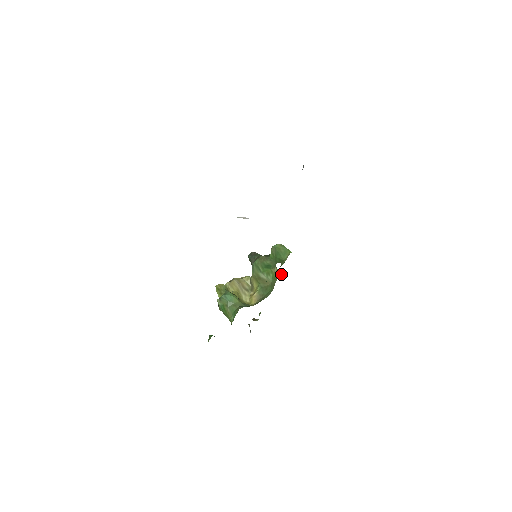
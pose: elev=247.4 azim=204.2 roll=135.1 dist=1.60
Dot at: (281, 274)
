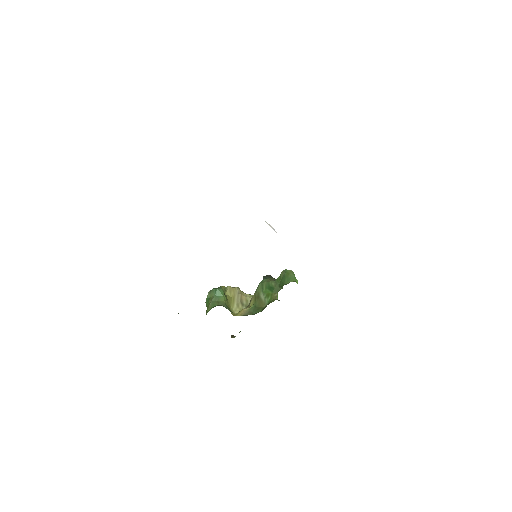
Dot at: occluded
